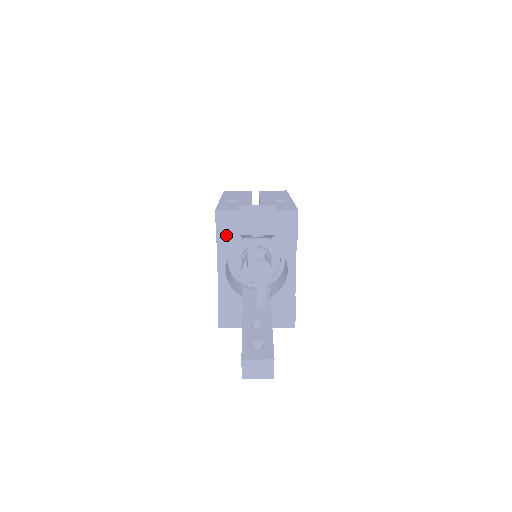
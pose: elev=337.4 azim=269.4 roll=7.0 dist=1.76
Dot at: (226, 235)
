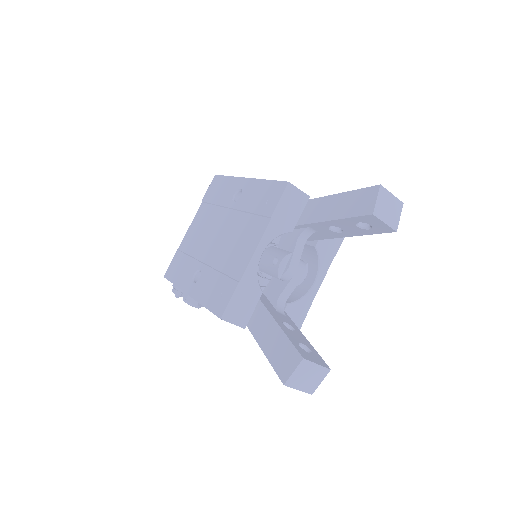
Dot at: (284, 214)
